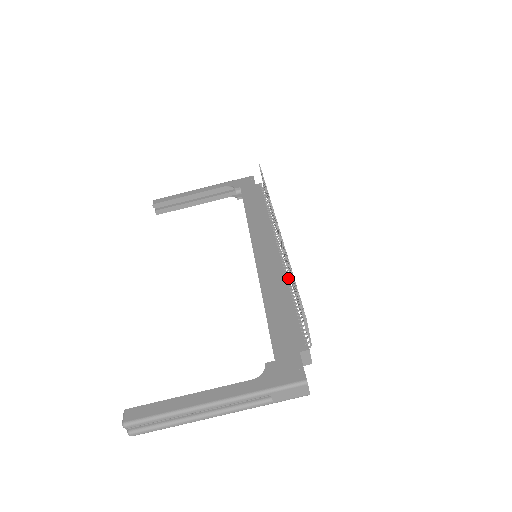
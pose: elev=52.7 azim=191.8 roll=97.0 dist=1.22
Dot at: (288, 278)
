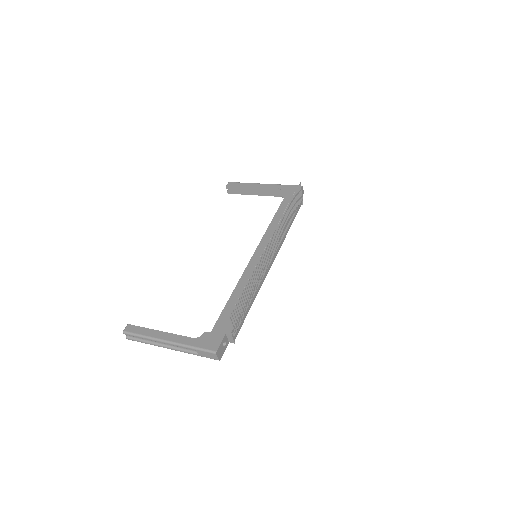
Dot at: (261, 281)
